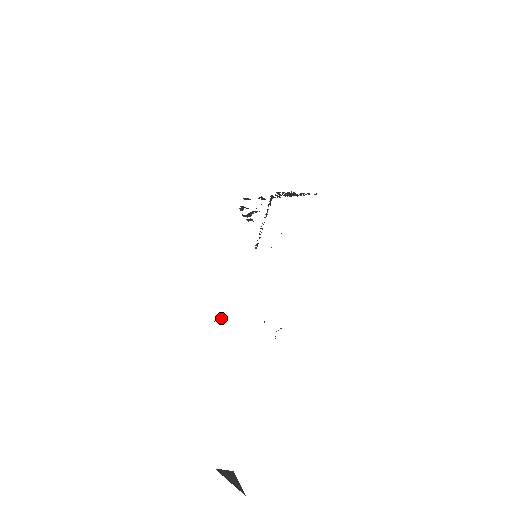
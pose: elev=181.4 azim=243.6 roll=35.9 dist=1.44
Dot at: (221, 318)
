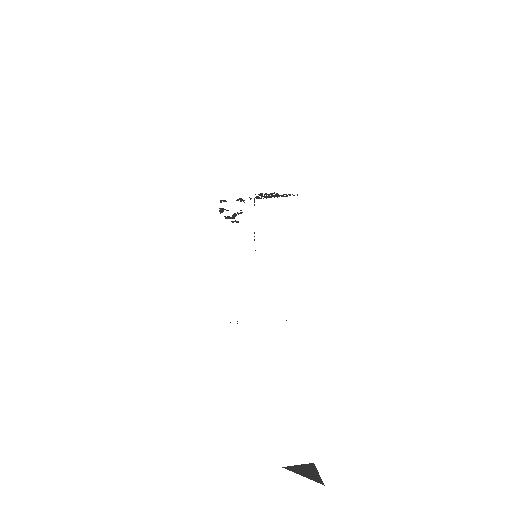
Dot at: occluded
